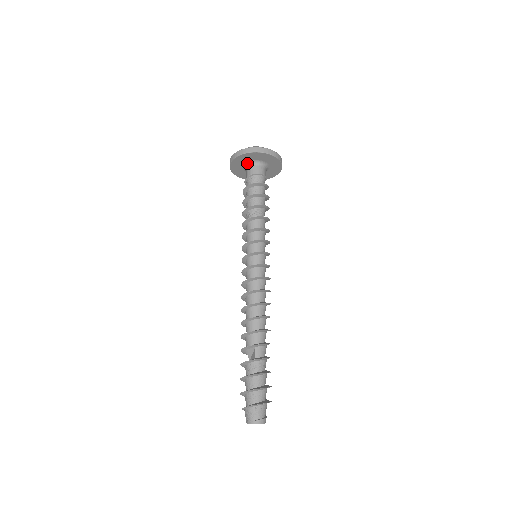
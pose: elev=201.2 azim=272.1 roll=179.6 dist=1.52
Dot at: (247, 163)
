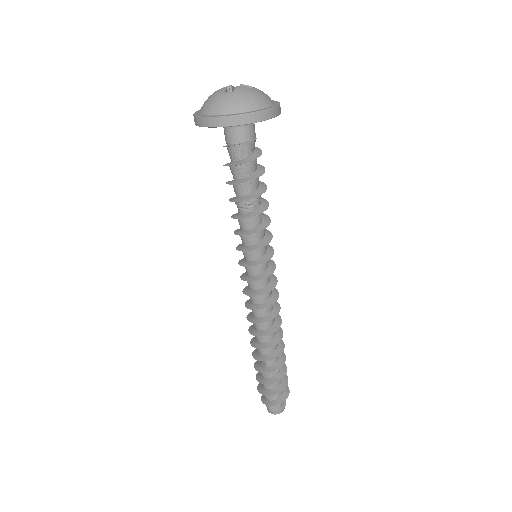
Dot at: occluded
